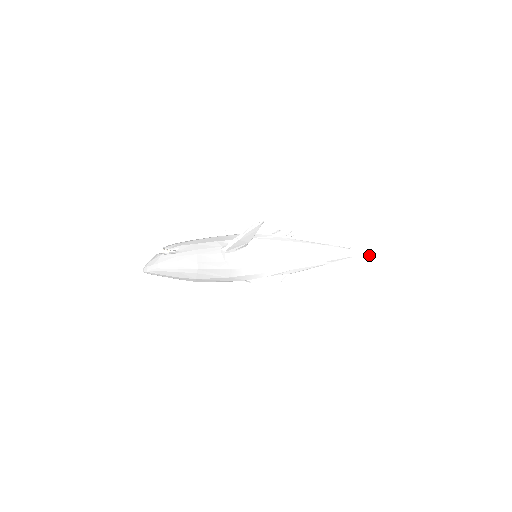
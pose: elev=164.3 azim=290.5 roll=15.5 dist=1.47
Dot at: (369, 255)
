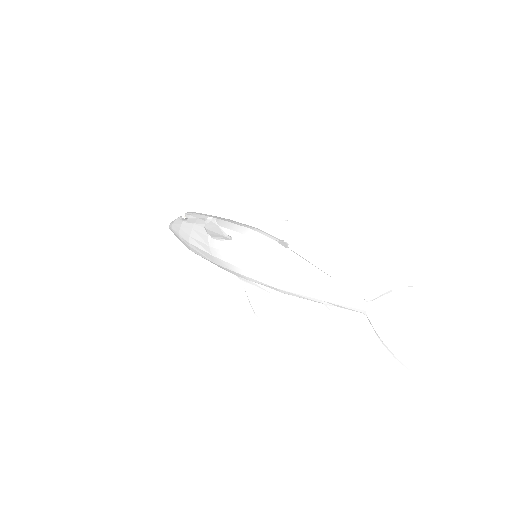
Dot at: (393, 325)
